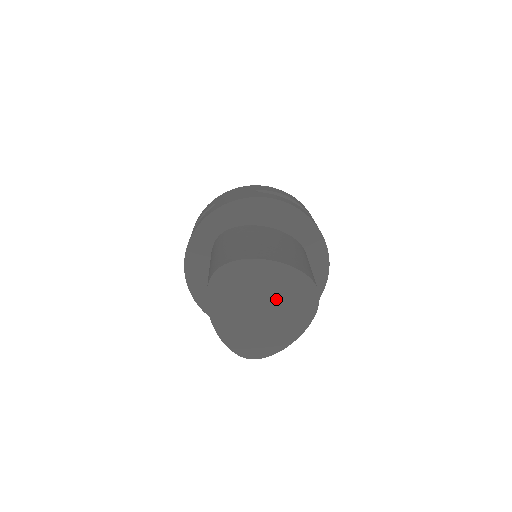
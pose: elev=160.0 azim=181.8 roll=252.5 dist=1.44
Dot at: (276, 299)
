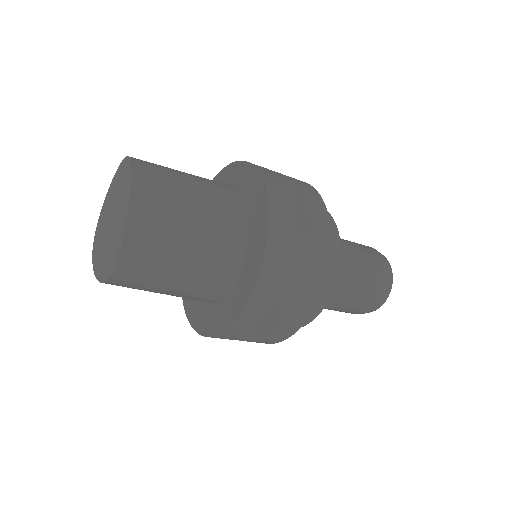
Dot at: (115, 203)
